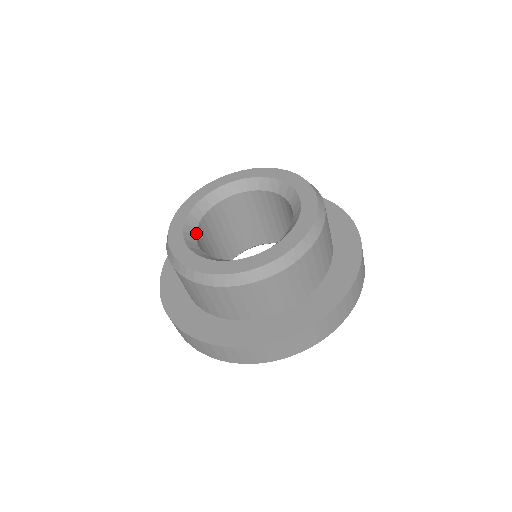
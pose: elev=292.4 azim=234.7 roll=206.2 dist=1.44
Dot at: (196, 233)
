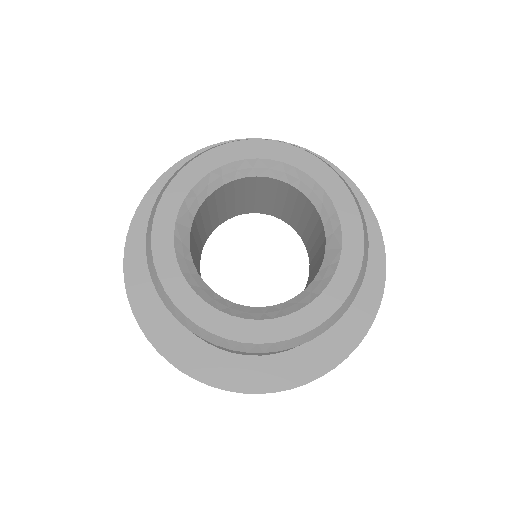
Dot at: (207, 197)
